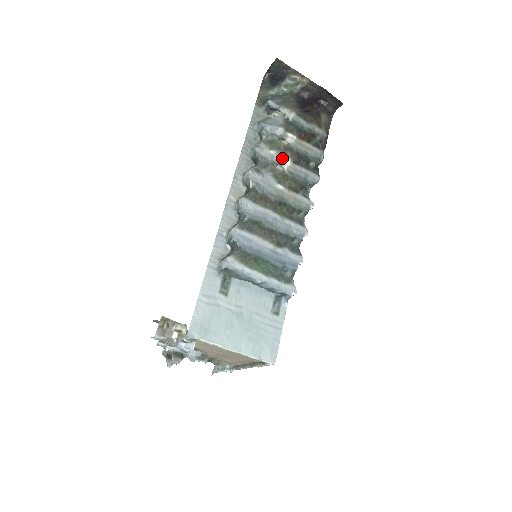
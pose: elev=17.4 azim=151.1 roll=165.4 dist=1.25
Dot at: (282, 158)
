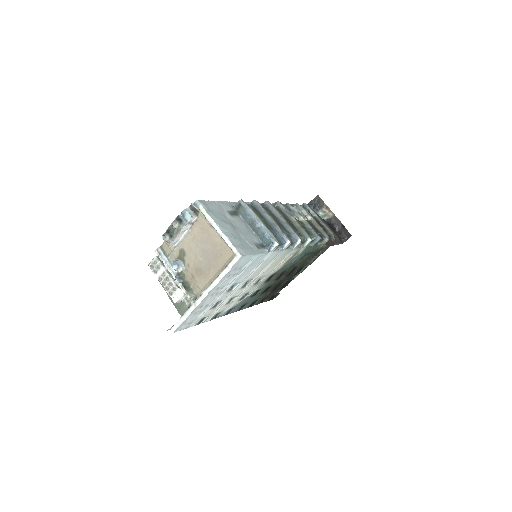
Dot at: occluded
